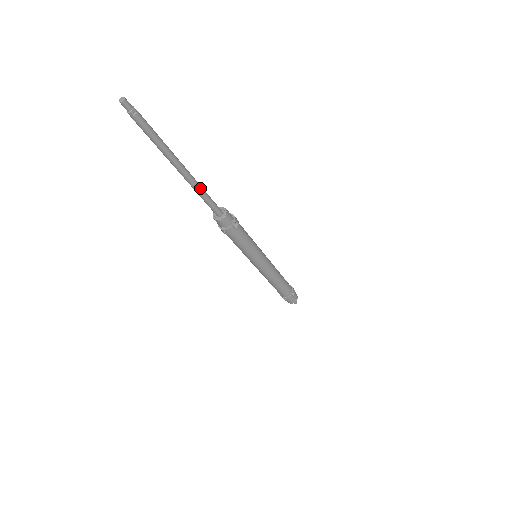
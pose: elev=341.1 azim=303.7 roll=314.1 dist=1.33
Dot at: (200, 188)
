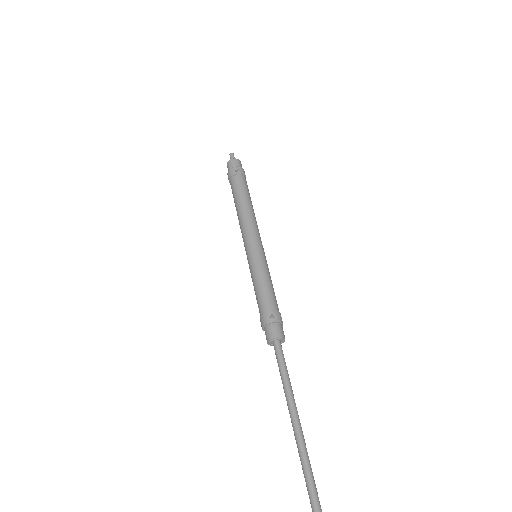
Dot at: (292, 391)
